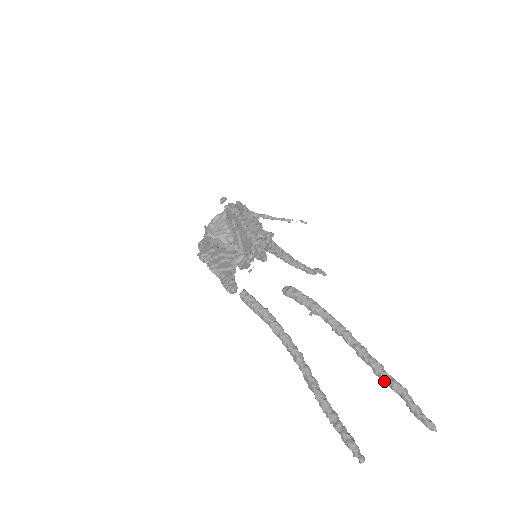
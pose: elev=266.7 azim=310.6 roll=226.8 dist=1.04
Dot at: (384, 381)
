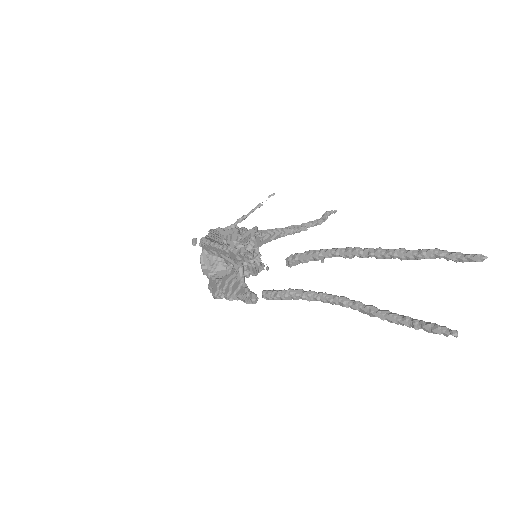
Dot at: (414, 259)
